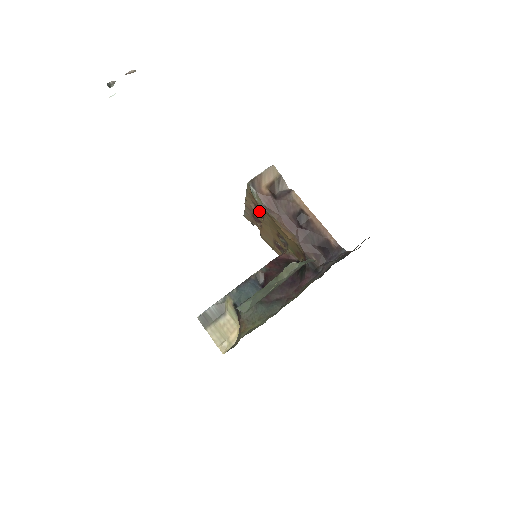
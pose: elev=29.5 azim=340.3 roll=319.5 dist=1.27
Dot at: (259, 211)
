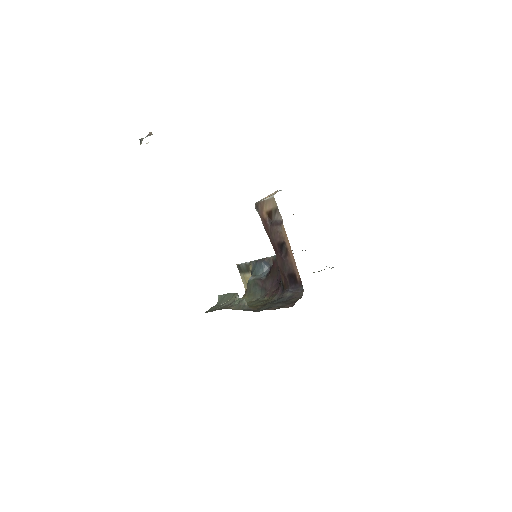
Dot at: occluded
